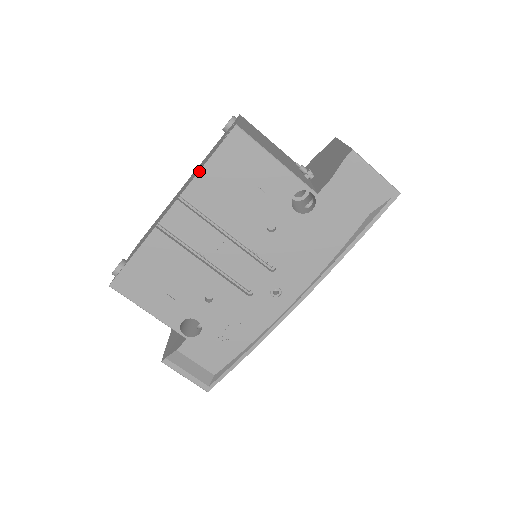
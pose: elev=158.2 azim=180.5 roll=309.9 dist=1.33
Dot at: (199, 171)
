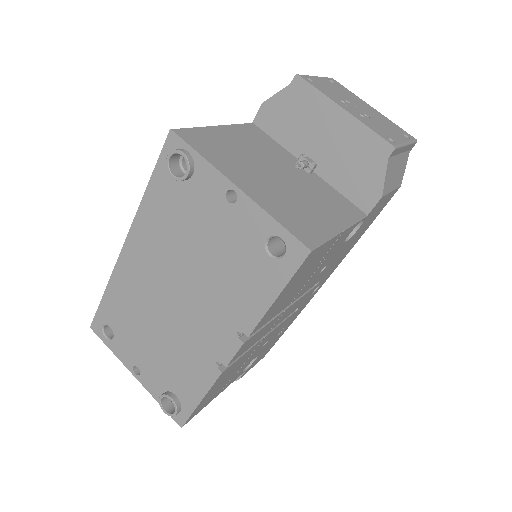
Dot at: (267, 311)
